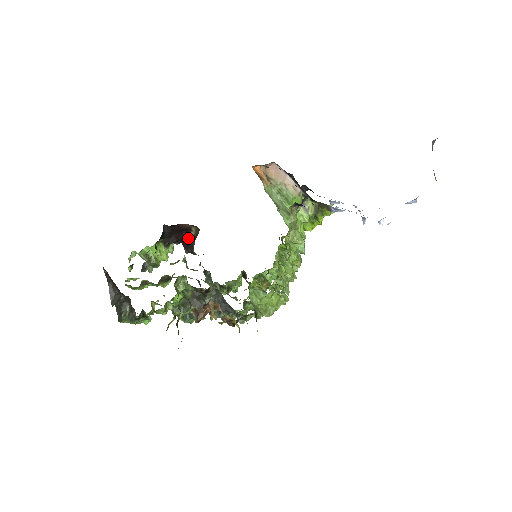
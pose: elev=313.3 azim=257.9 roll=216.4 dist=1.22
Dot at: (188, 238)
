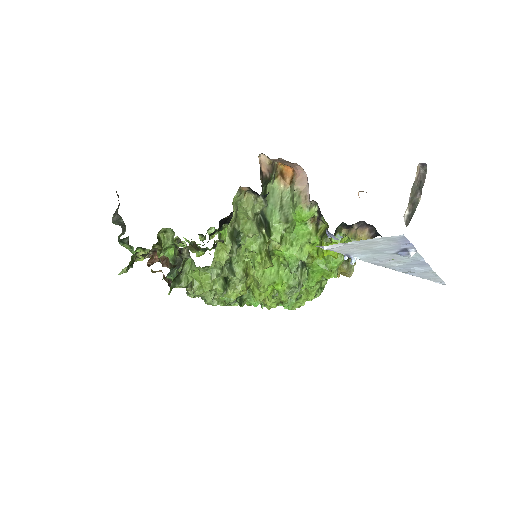
Dot at: occluded
